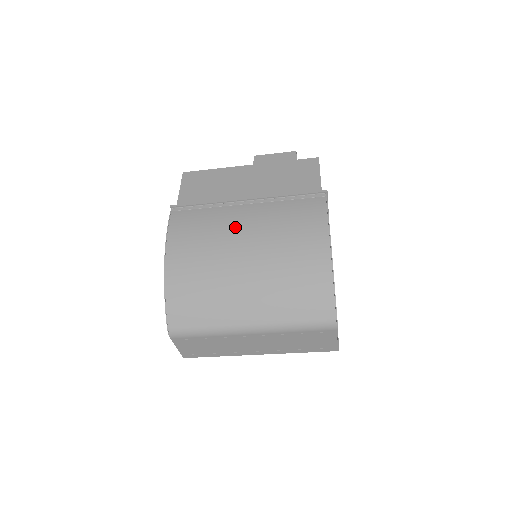
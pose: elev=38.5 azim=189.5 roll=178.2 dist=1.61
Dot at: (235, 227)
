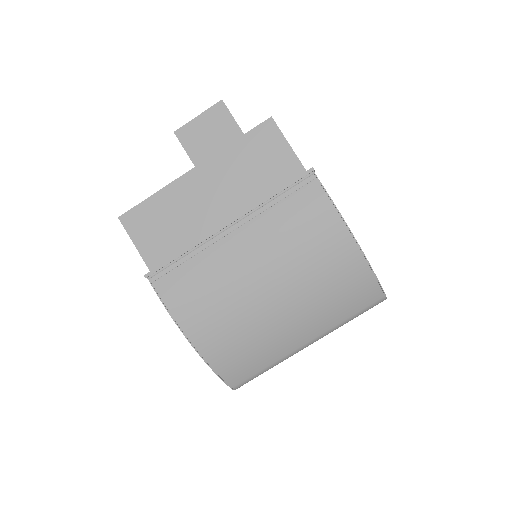
Dot at: (240, 269)
